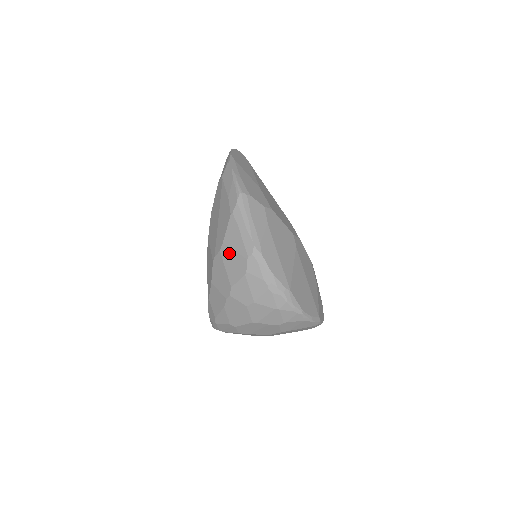
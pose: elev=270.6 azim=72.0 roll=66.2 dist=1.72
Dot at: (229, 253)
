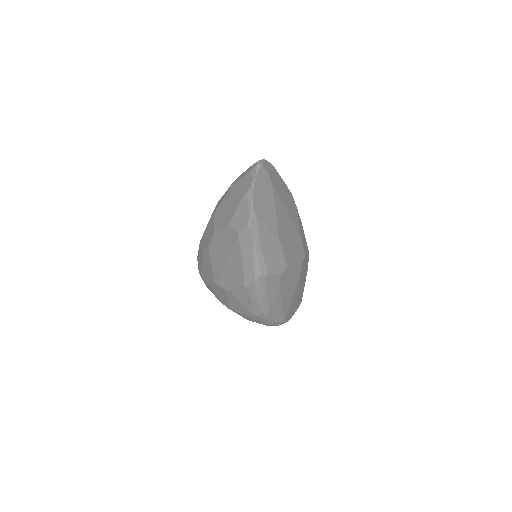
Dot at: (235, 299)
